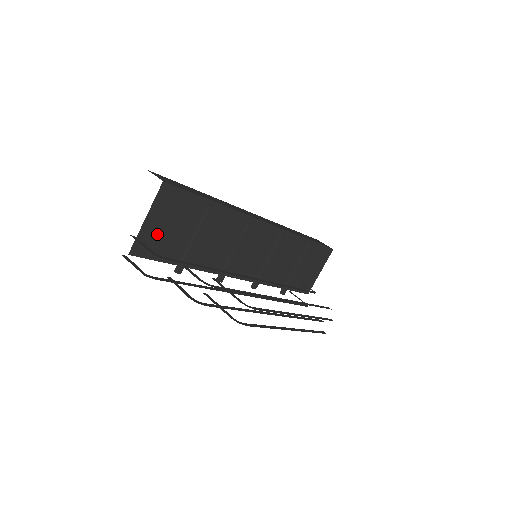
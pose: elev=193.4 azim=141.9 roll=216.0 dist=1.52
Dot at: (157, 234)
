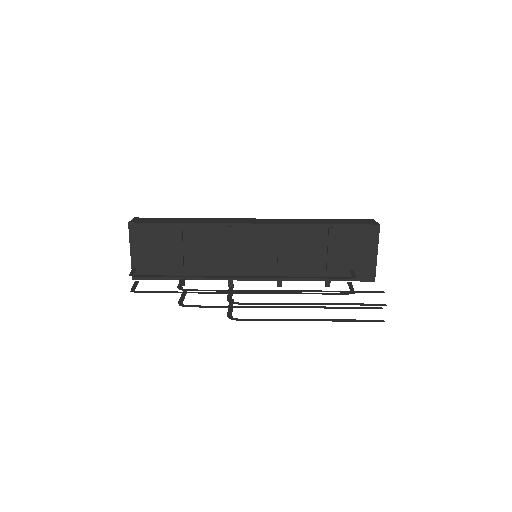
Dot at: (147, 260)
